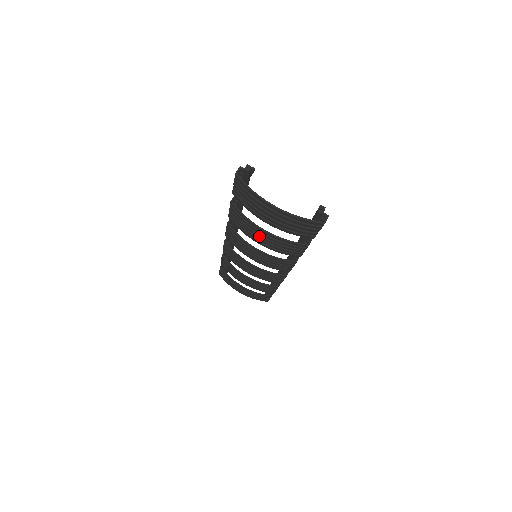
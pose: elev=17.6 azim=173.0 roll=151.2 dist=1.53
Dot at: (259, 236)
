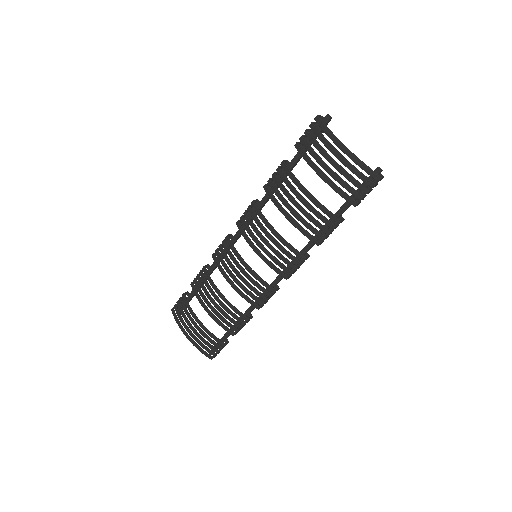
Dot at: (294, 201)
